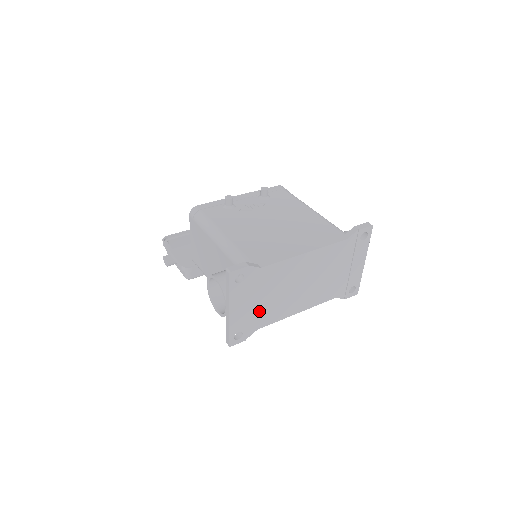
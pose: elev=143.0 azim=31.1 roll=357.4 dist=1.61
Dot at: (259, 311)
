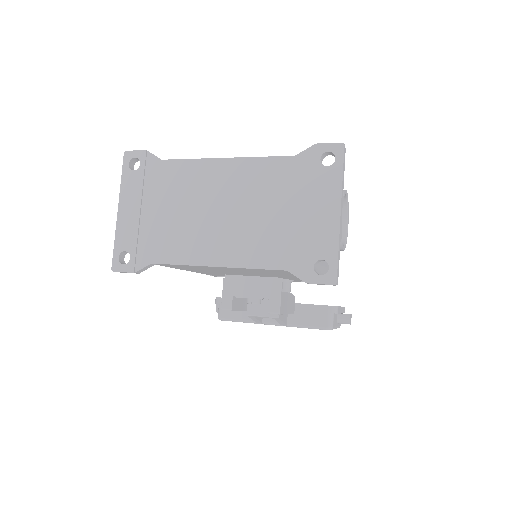
Dot at: (156, 230)
